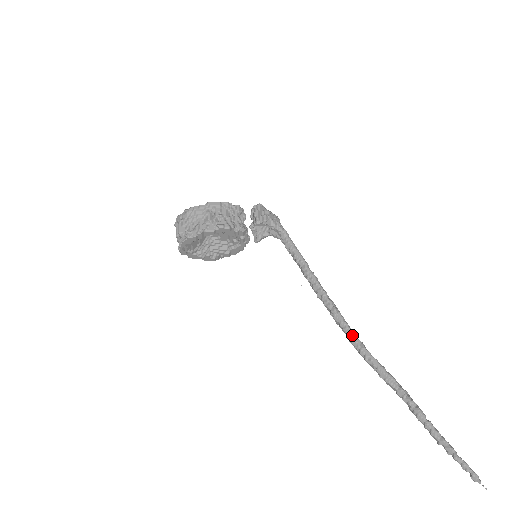
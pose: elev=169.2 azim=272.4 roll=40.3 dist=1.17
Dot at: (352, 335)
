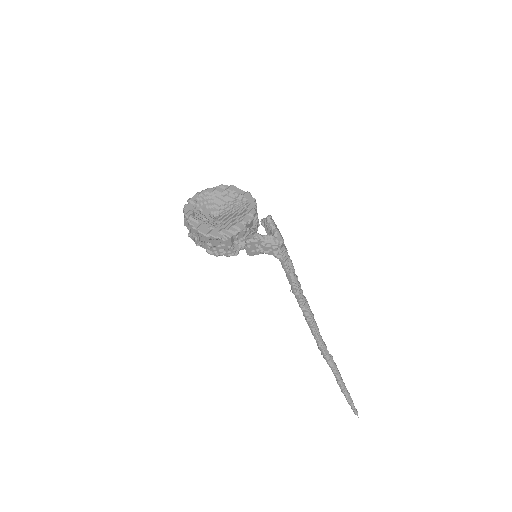
Dot at: (315, 336)
